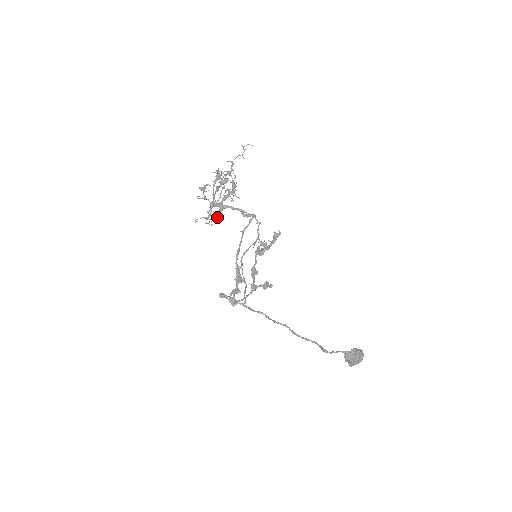
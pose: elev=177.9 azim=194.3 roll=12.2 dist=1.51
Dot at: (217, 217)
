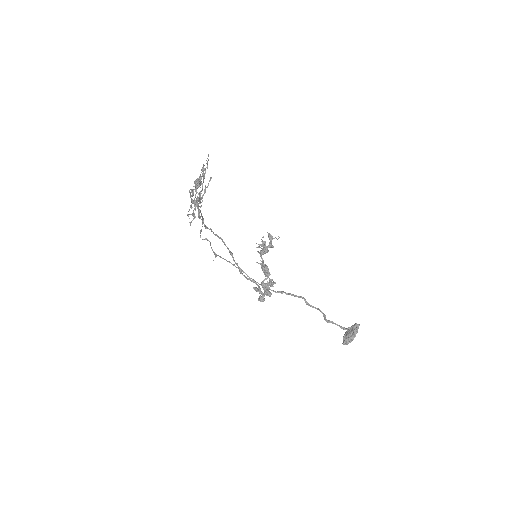
Dot at: occluded
